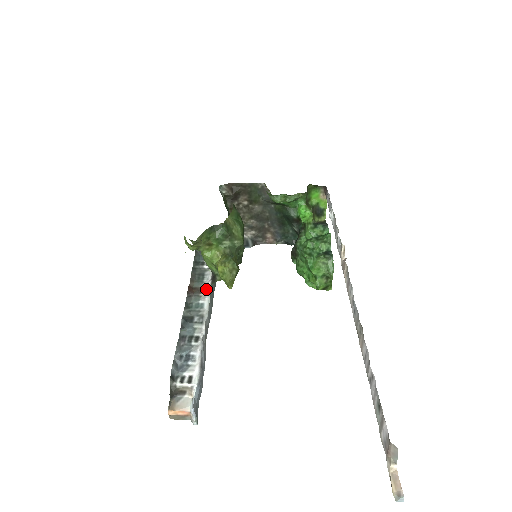
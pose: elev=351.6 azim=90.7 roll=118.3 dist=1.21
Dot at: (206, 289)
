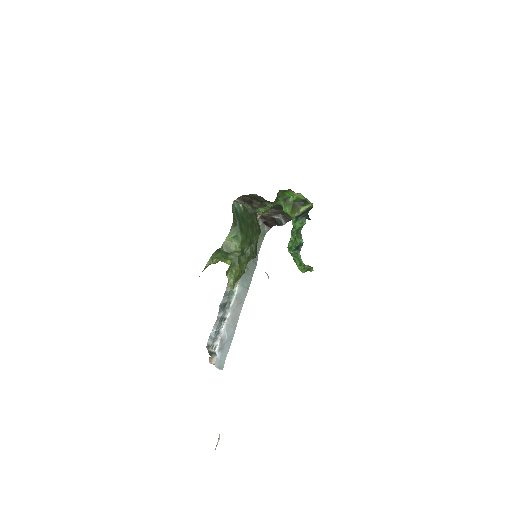
Dot at: occluded
